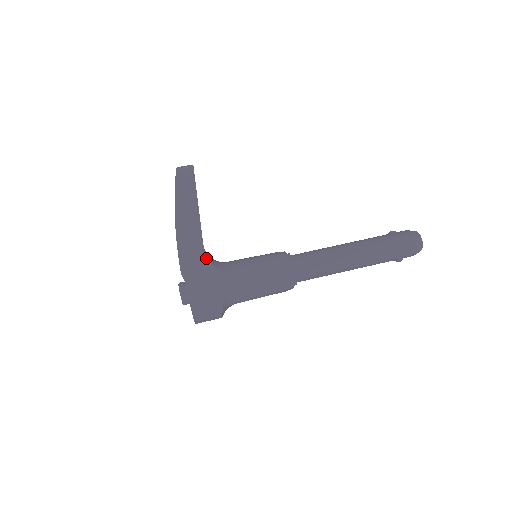
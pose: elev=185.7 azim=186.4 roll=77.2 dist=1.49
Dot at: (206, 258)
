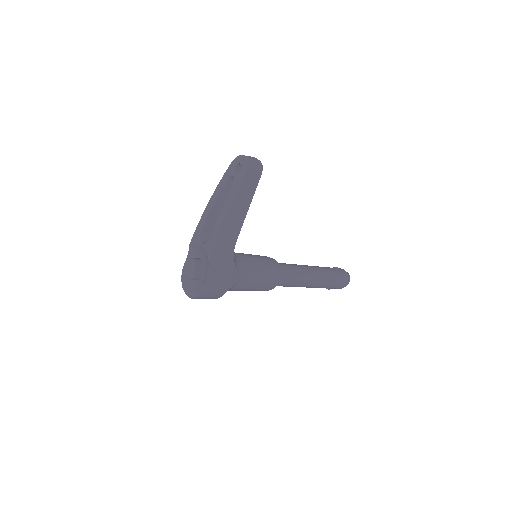
Dot at: (232, 255)
